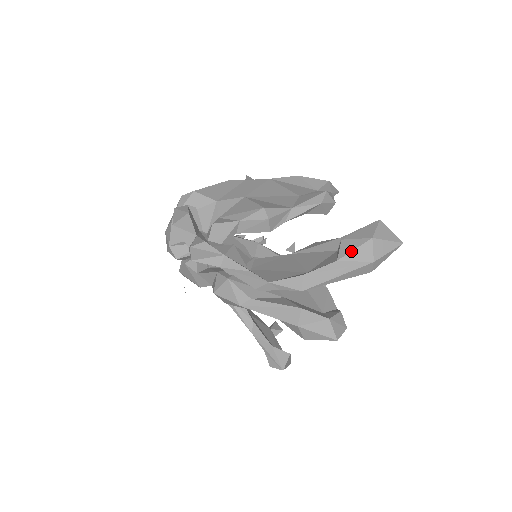
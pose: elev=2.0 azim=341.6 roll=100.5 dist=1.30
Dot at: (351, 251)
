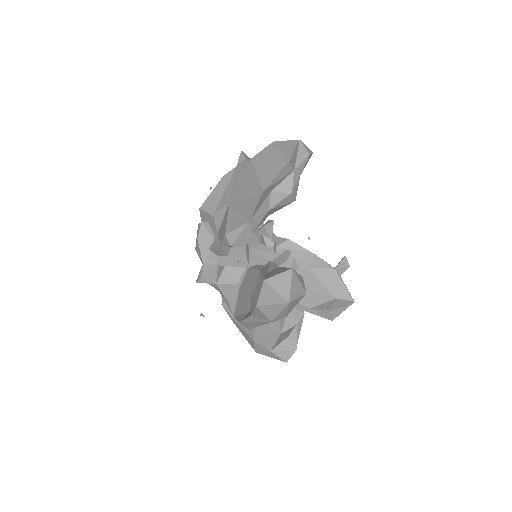
Dot at: (252, 312)
